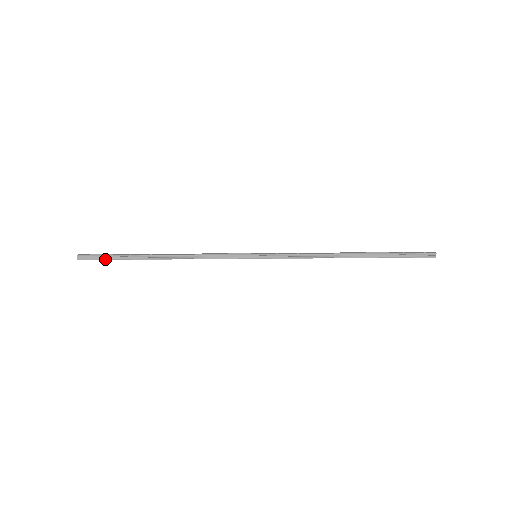
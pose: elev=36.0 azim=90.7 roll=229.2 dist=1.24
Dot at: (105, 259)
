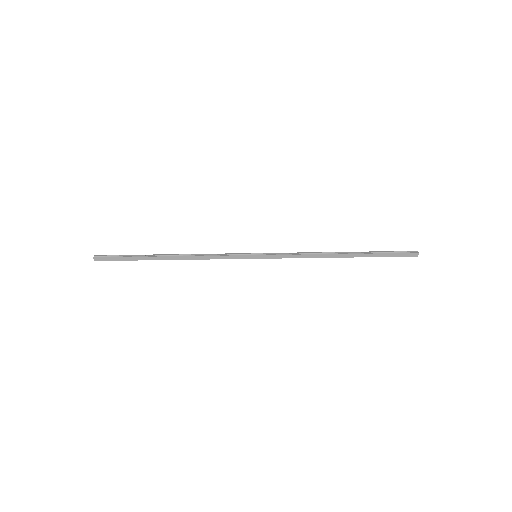
Dot at: (119, 257)
